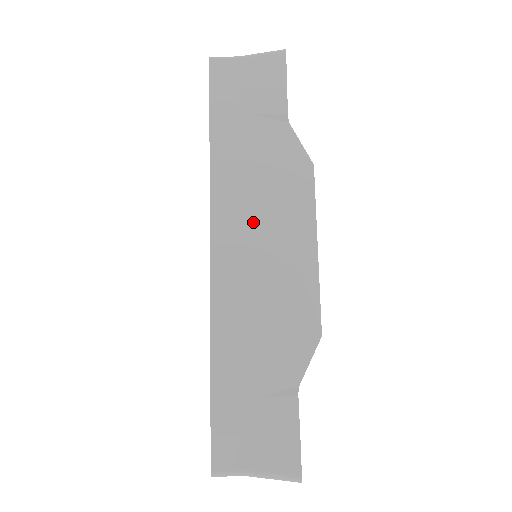
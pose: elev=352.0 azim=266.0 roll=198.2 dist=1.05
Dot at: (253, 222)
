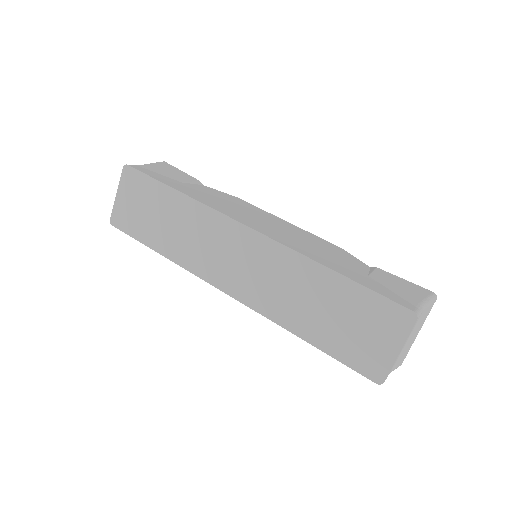
Dot at: (249, 216)
